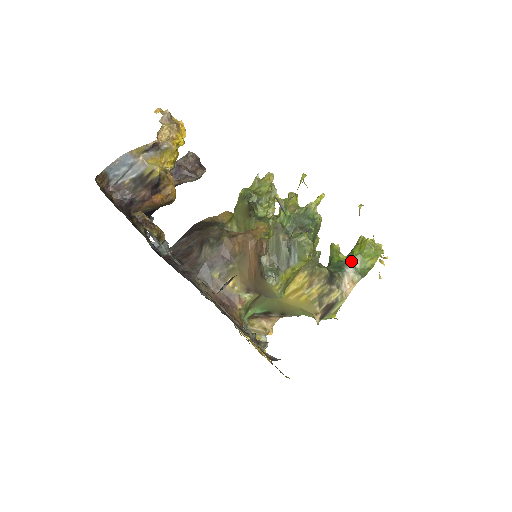
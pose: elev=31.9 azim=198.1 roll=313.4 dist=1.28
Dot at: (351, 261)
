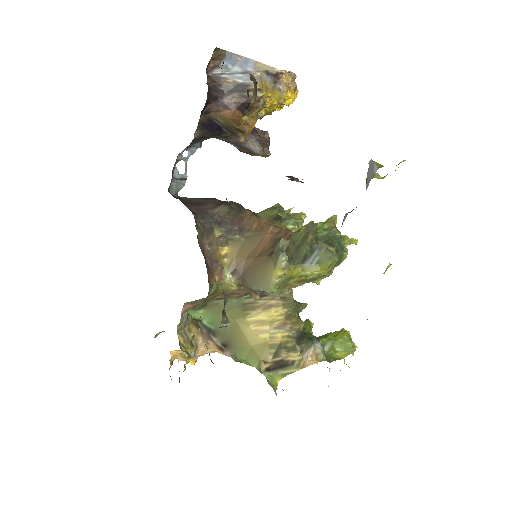
Dot at: (322, 340)
